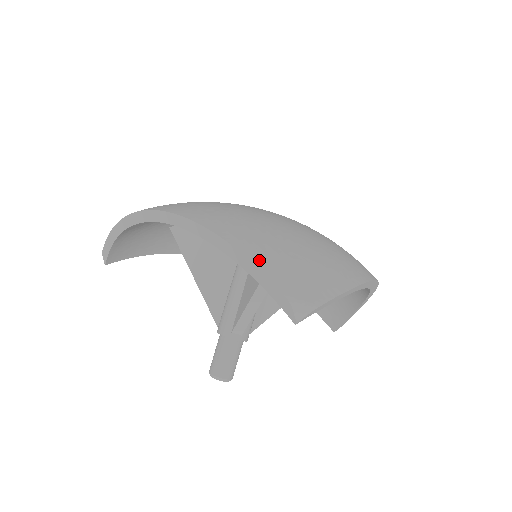
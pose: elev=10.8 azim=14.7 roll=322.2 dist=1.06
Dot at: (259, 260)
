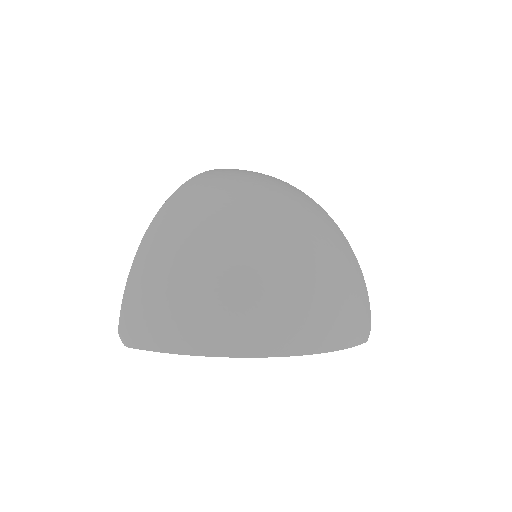
Dot at: (127, 299)
